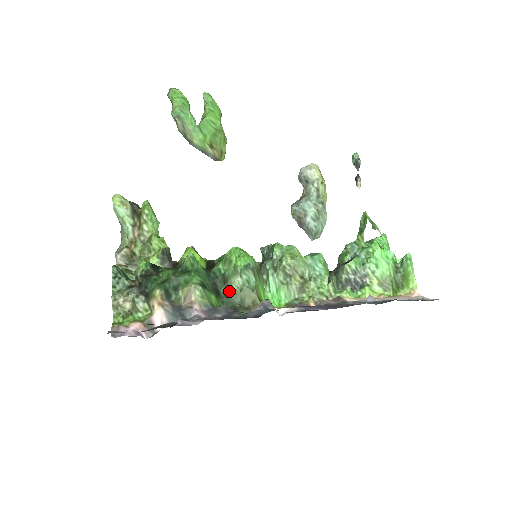
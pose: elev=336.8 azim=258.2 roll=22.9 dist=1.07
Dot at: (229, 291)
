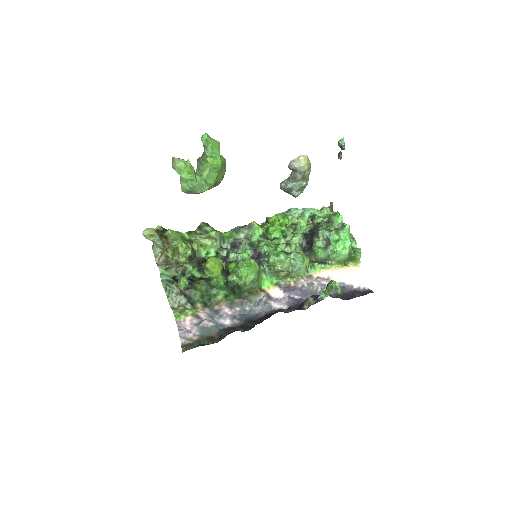
Dot at: (241, 290)
